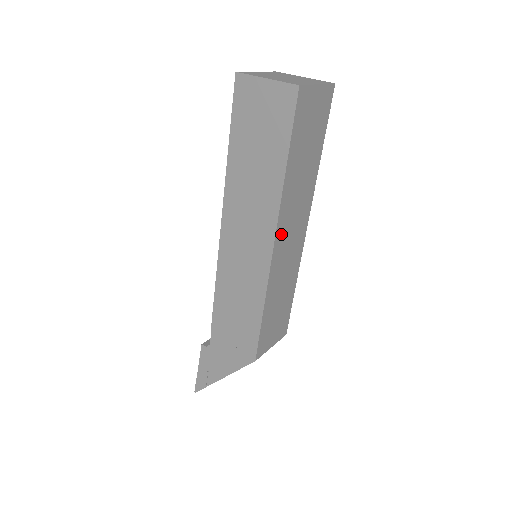
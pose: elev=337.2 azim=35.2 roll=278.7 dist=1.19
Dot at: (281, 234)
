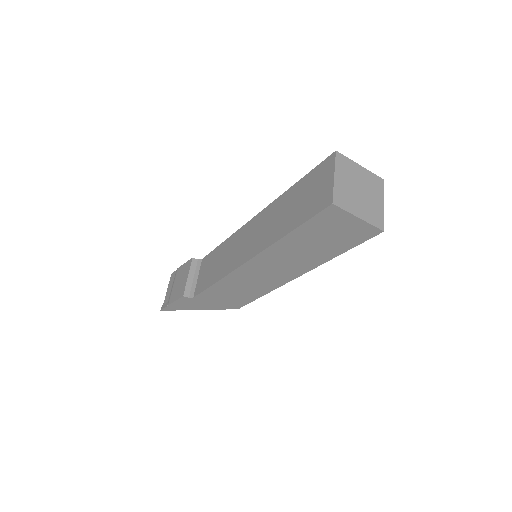
Dot at: occluded
